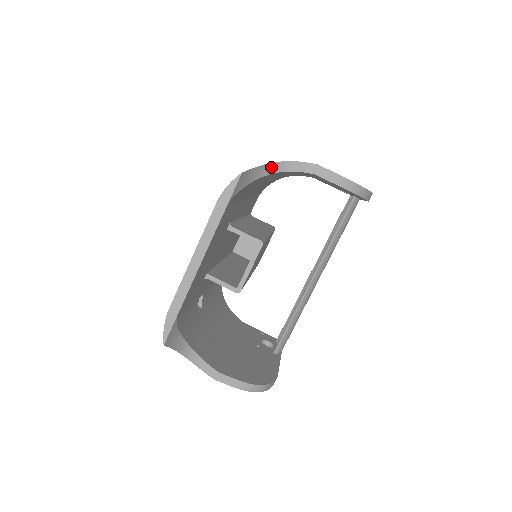
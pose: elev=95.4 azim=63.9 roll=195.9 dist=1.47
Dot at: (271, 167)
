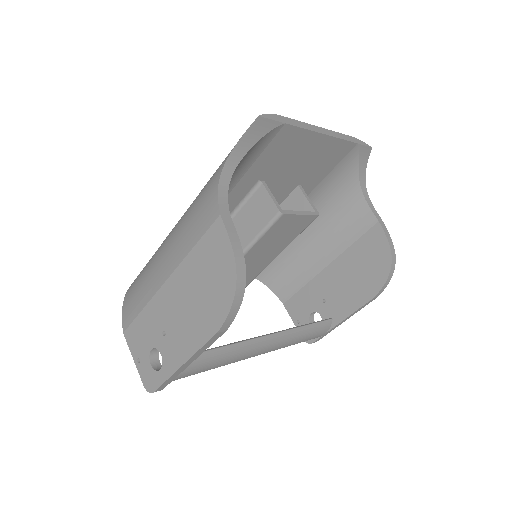
Dot at: (364, 185)
